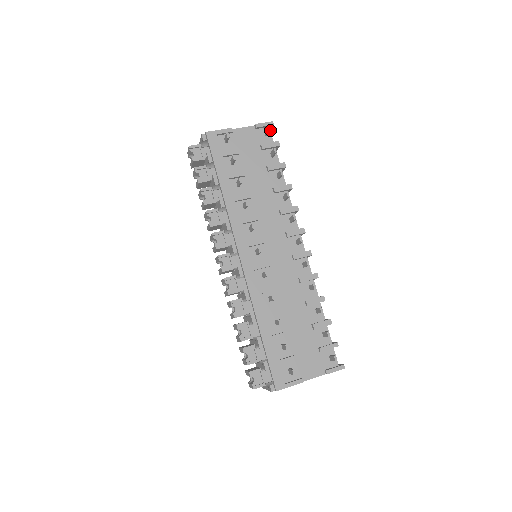
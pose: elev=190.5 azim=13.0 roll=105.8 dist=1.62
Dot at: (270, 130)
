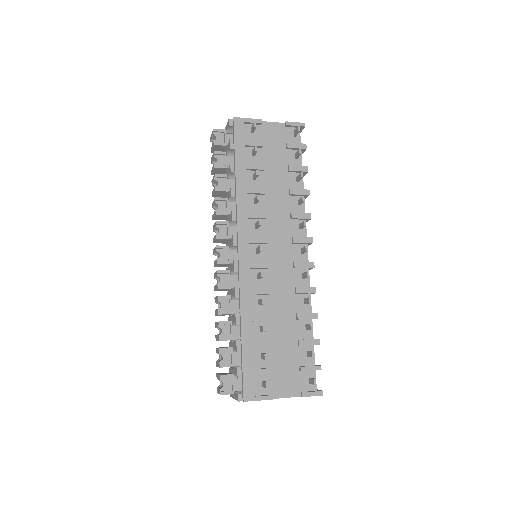
Dot at: (300, 132)
